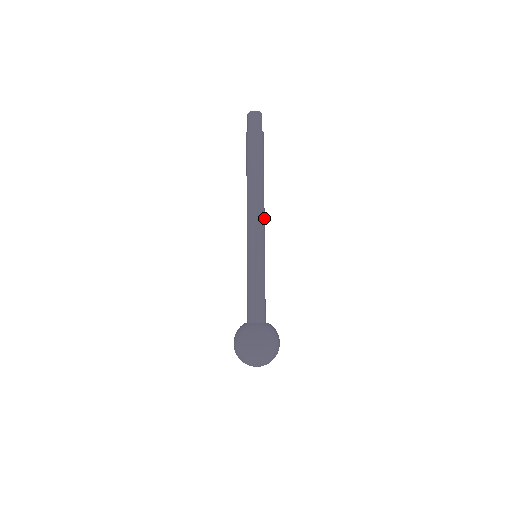
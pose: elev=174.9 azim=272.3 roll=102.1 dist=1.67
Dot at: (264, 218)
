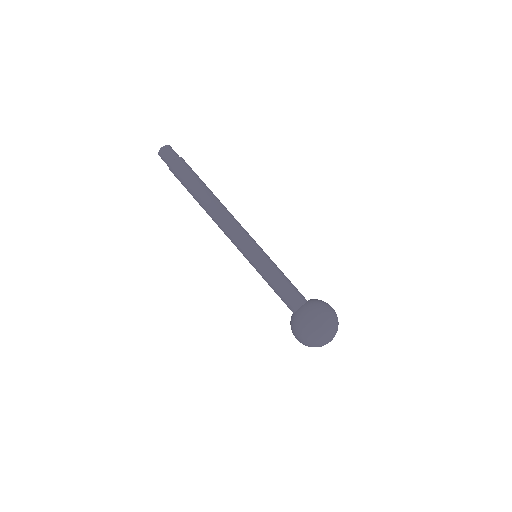
Dot at: occluded
